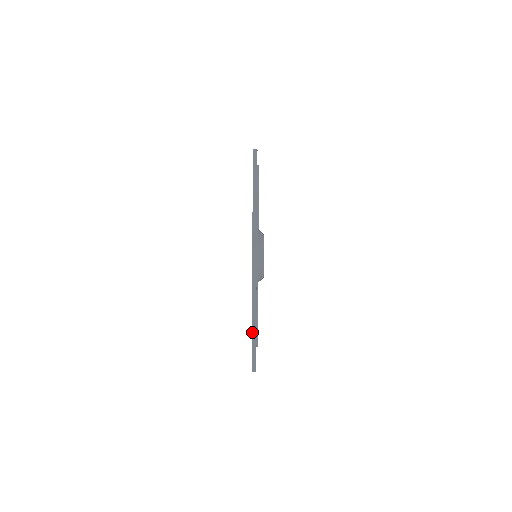
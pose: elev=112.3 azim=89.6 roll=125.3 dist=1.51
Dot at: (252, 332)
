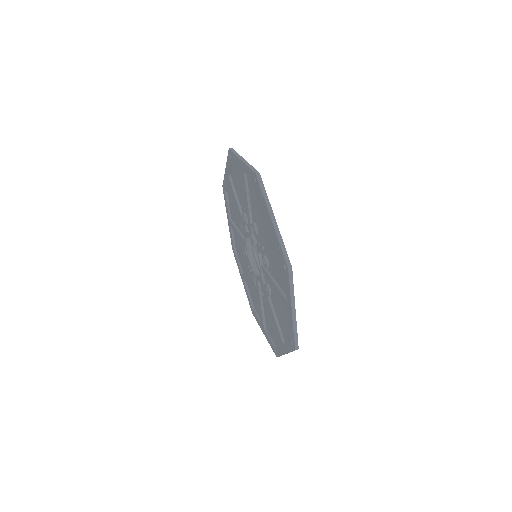
Dot at: (286, 263)
